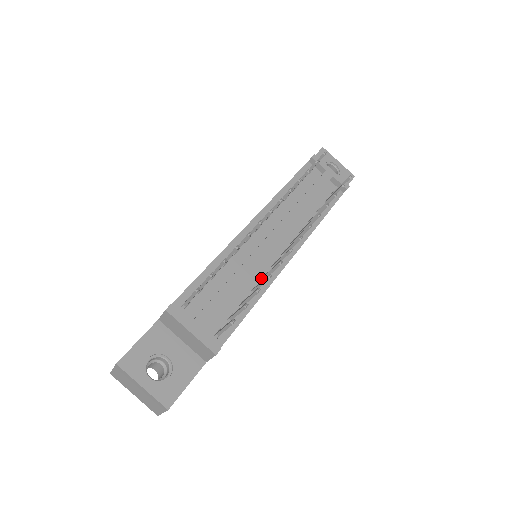
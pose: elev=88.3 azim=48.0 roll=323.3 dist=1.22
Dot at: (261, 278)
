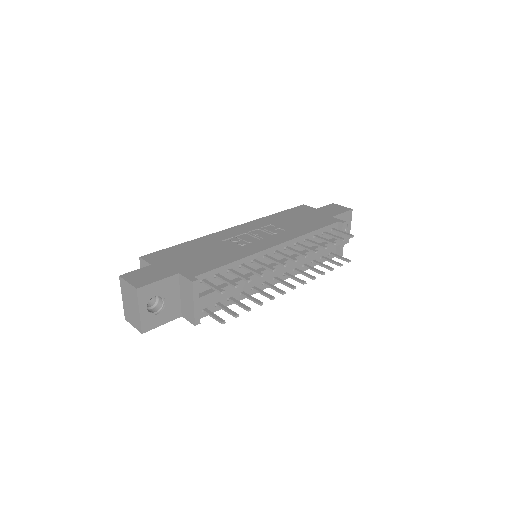
Dot at: (251, 286)
